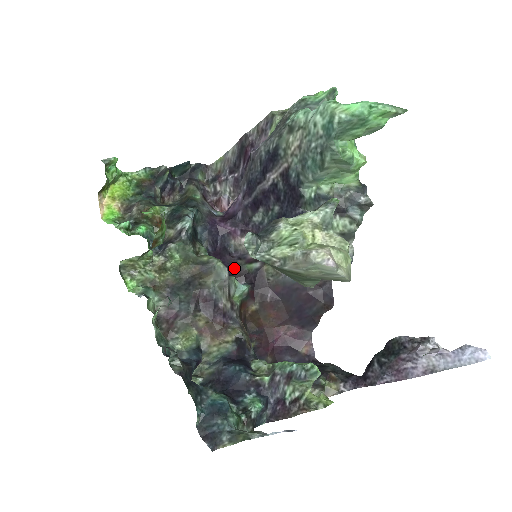
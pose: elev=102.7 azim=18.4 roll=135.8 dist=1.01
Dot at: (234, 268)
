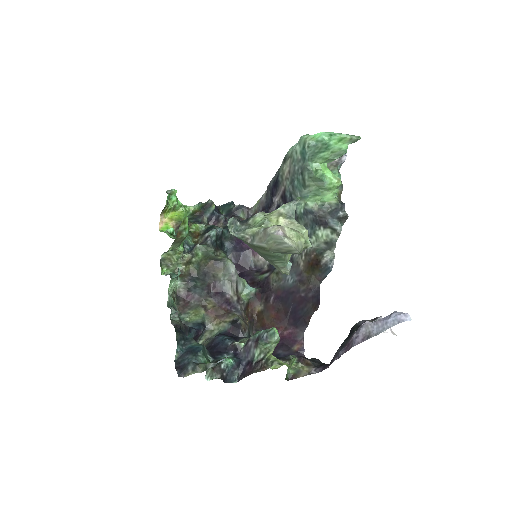
Dot at: (250, 277)
